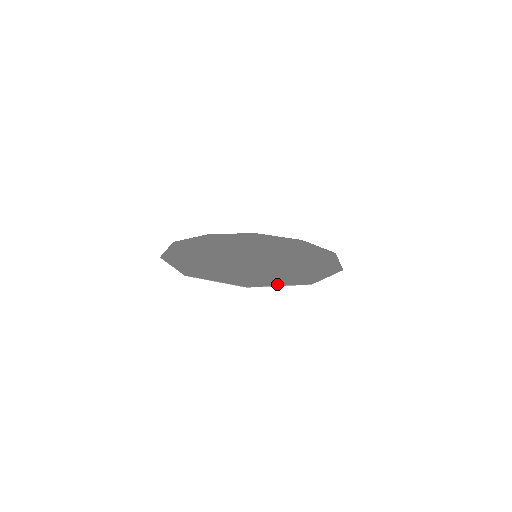
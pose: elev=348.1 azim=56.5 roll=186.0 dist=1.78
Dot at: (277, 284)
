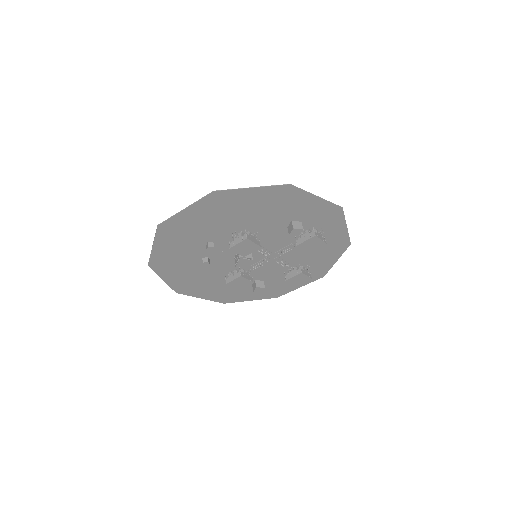
Dot at: (250, 190)
